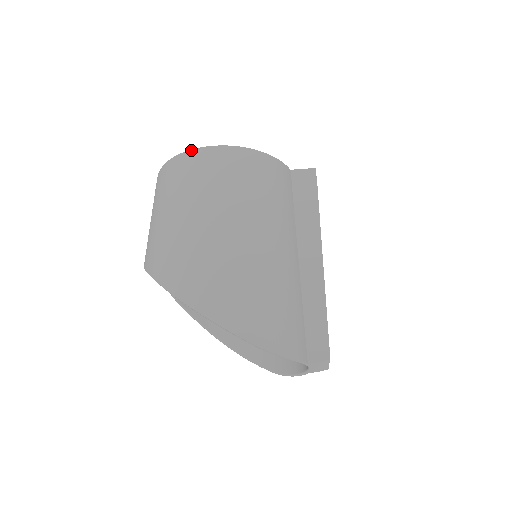
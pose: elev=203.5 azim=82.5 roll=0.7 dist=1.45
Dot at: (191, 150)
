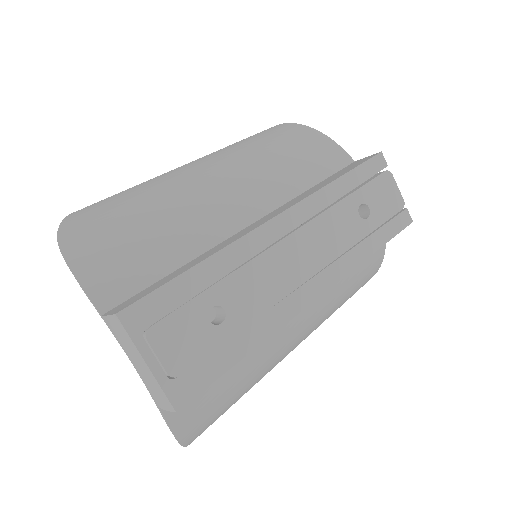
Dot at: occluded
